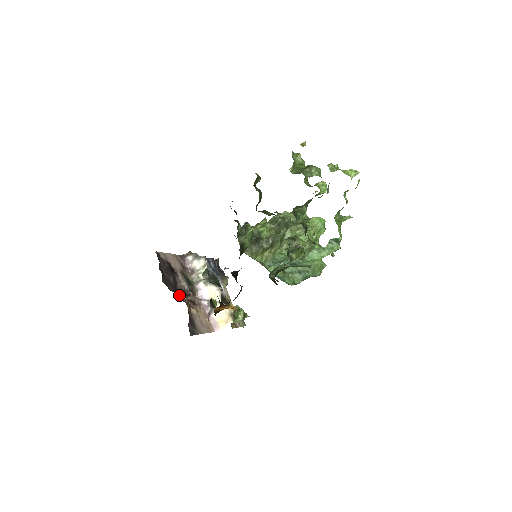
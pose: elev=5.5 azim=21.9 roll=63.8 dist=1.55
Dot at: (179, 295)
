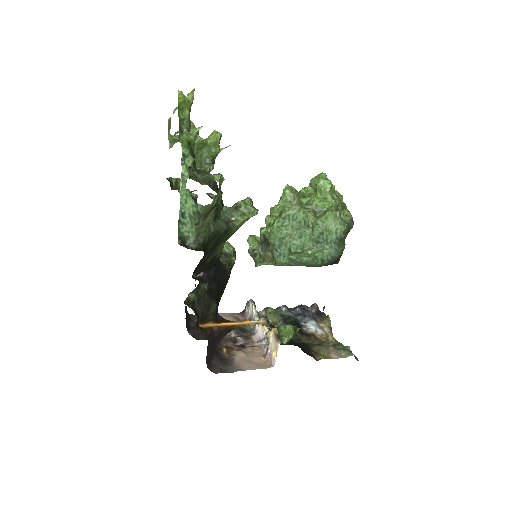
Dot at: occluded
